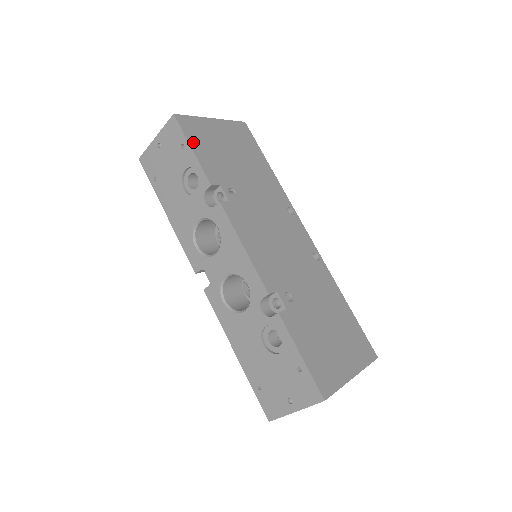
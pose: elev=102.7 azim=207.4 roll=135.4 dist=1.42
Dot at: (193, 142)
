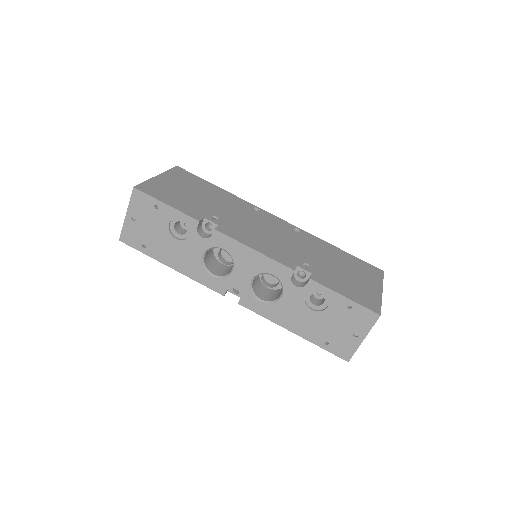
Dot at: (162, 199)
